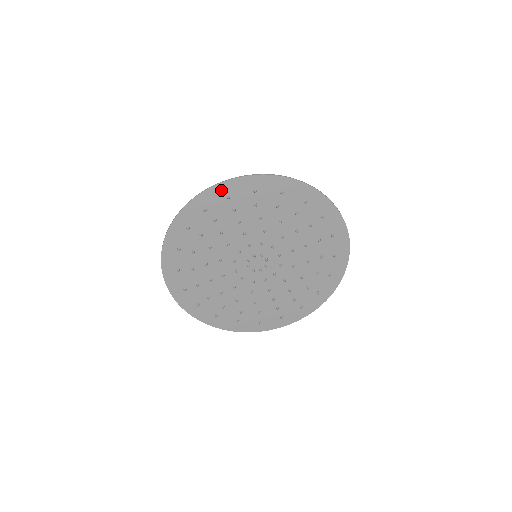
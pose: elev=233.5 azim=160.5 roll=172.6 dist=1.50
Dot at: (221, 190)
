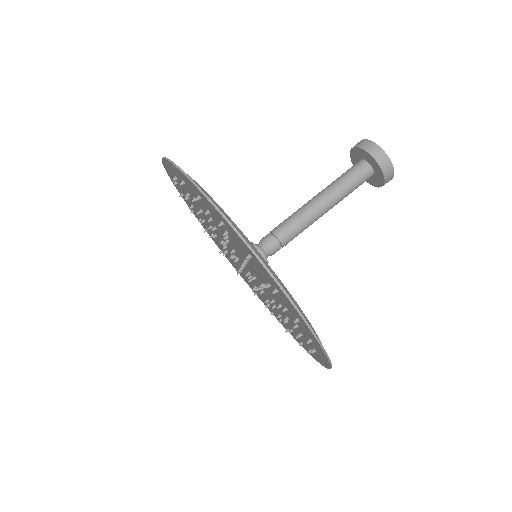
Dot at: (248, 248)
